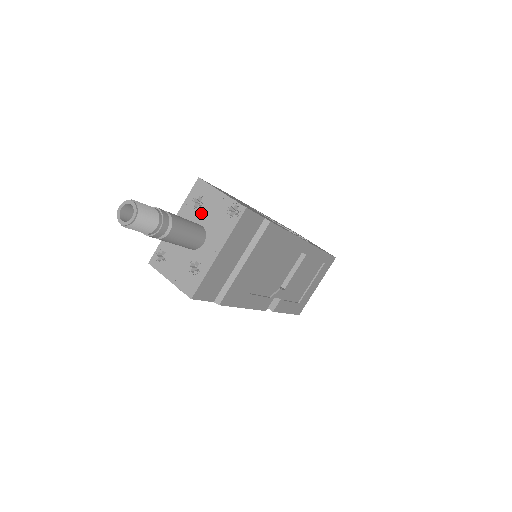
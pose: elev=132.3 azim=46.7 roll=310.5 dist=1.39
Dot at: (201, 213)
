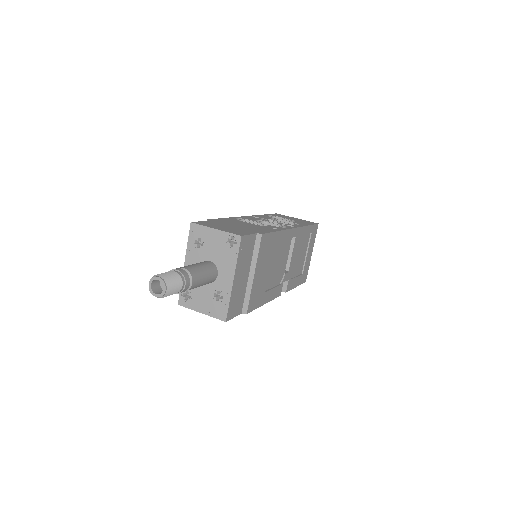
Dot at: (205, 251)
